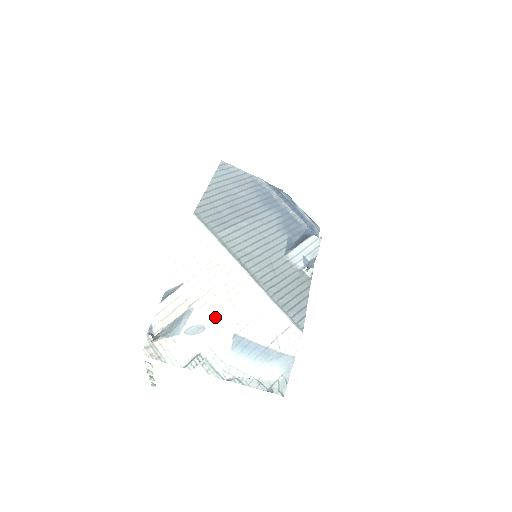
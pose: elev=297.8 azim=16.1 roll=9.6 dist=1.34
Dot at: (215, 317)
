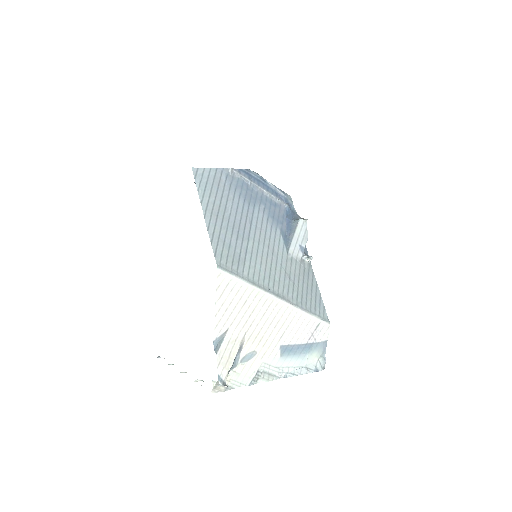
Dot at: (262, 341)
